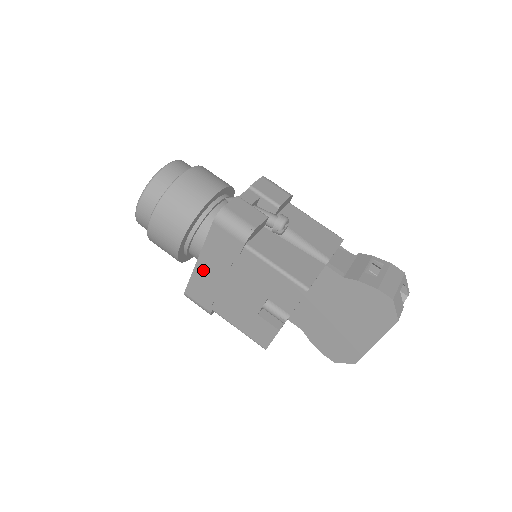
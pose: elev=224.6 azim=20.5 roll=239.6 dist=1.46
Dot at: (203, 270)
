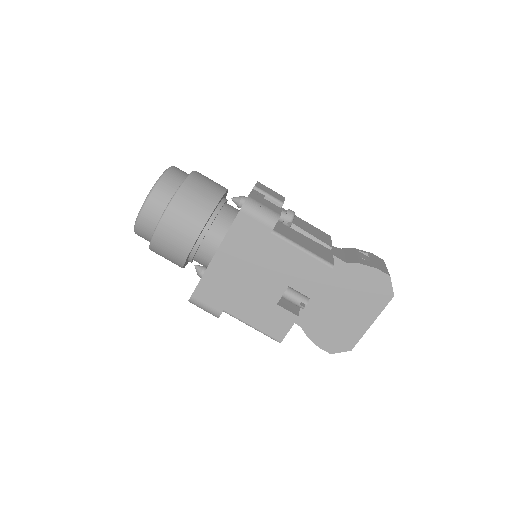
Dot at: (219, 266)
